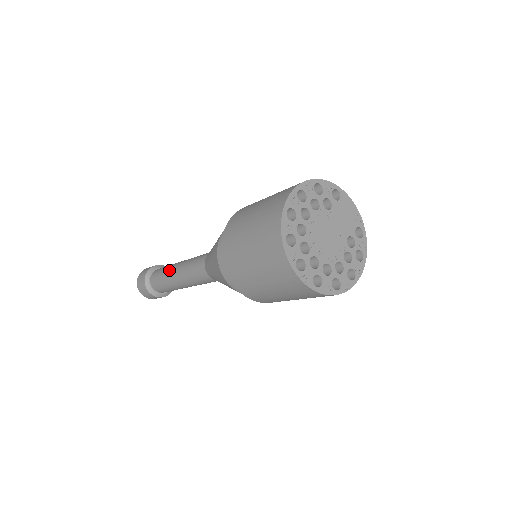
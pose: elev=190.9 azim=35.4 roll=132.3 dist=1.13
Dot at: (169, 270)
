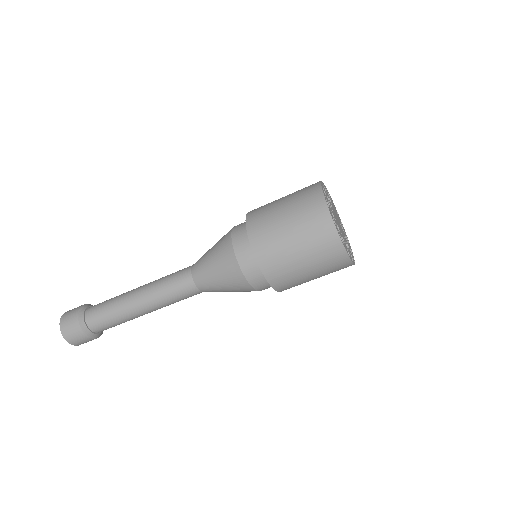
Dot at: (124, 299)
